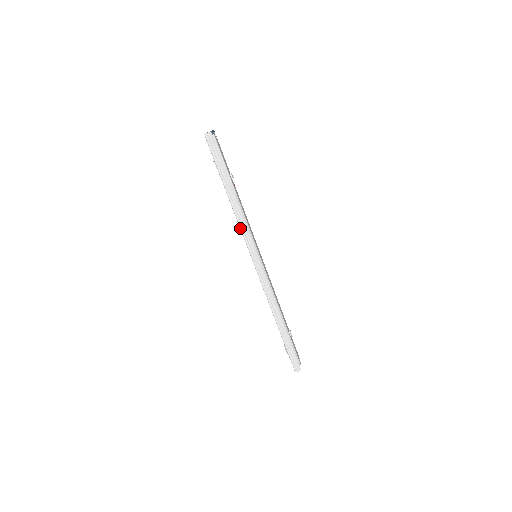
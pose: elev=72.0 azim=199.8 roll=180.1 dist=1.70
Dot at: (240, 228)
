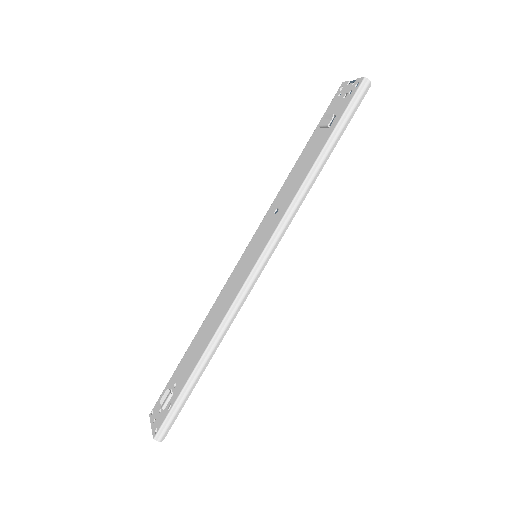
Dot at: (288, 209)
